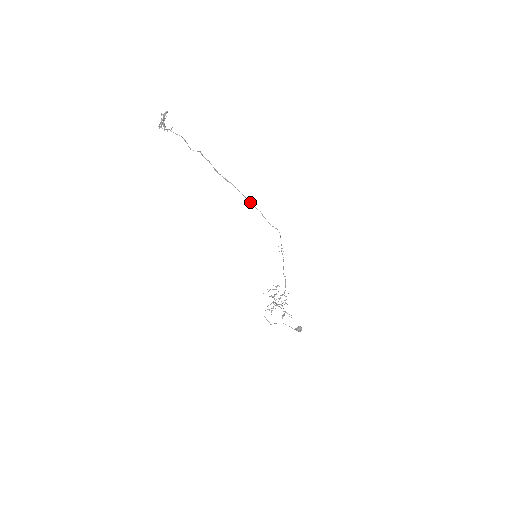
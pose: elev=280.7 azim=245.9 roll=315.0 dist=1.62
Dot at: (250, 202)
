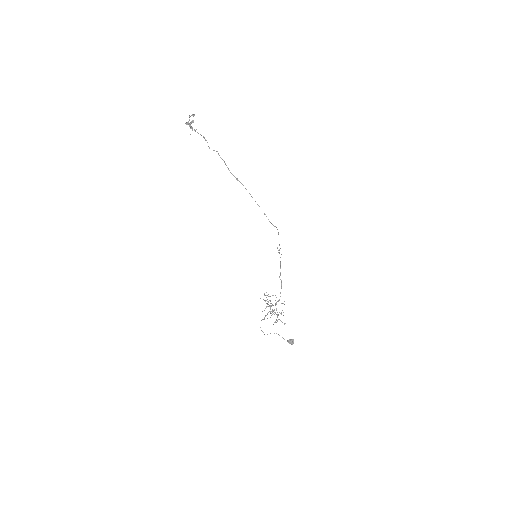
Dot at: occluded
